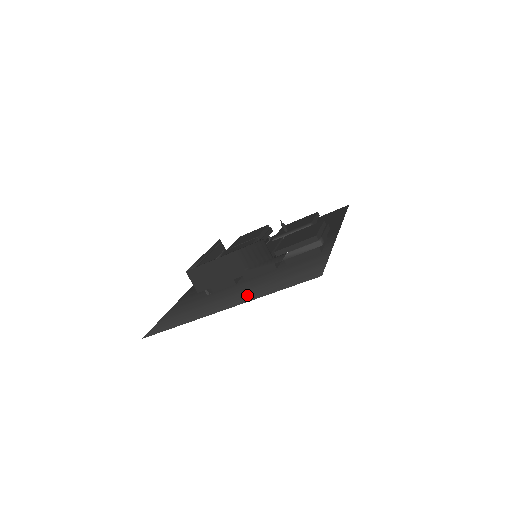
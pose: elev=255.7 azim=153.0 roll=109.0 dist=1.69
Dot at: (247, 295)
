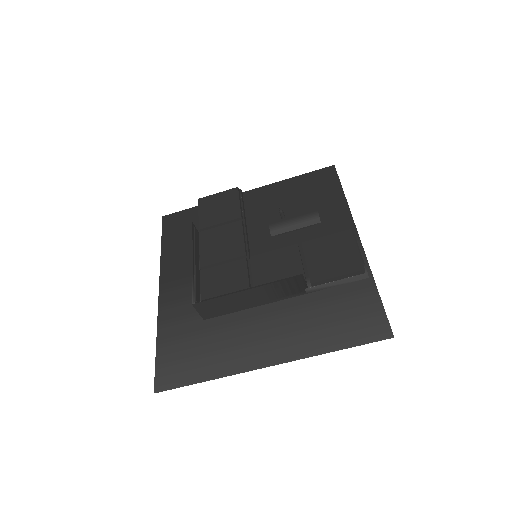
Dot at: (291, 342)
